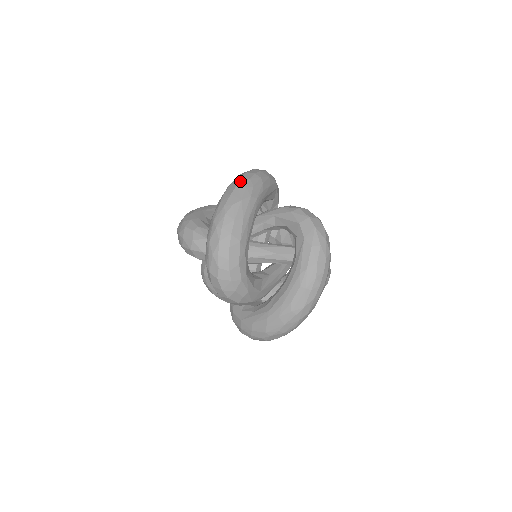
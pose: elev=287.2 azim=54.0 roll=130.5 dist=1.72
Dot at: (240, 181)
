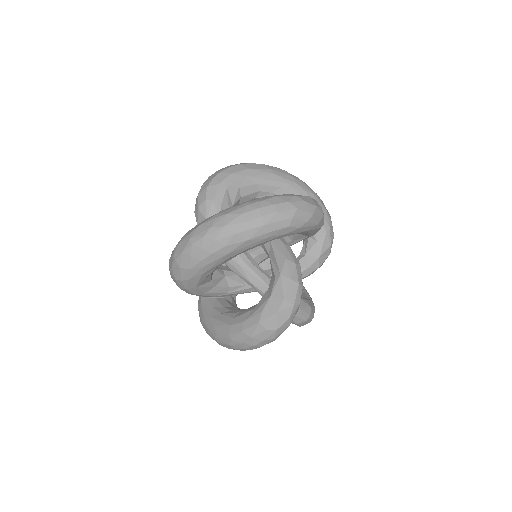
Dot at: occluded
